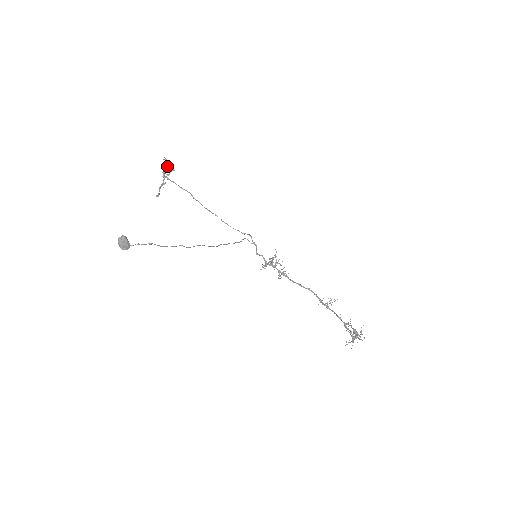
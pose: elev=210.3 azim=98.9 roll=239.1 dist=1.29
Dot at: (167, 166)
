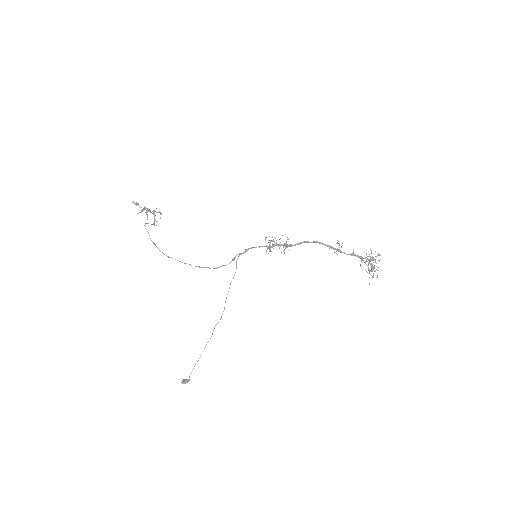
Dot at: (141, 212)
